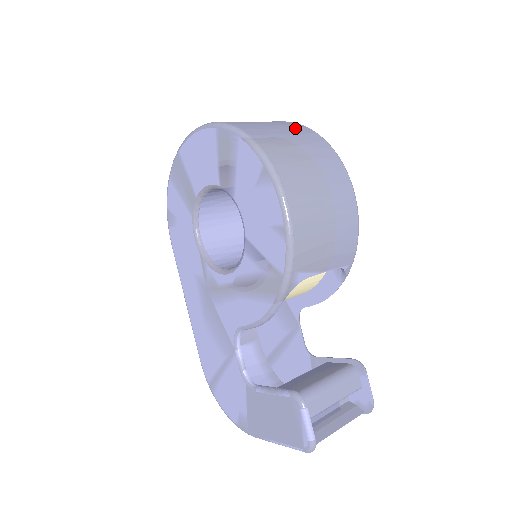
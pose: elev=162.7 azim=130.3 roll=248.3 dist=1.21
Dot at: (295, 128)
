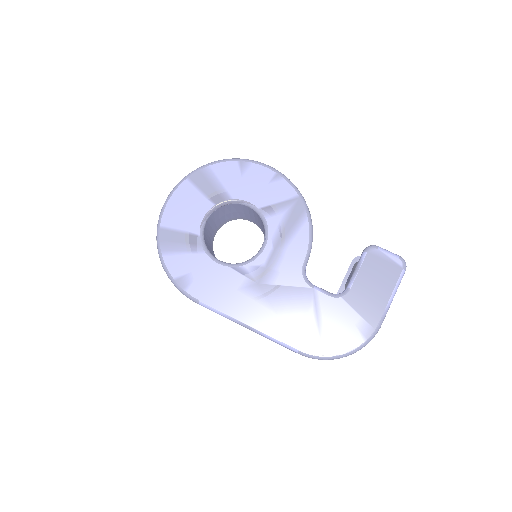
Dot at: occluded
